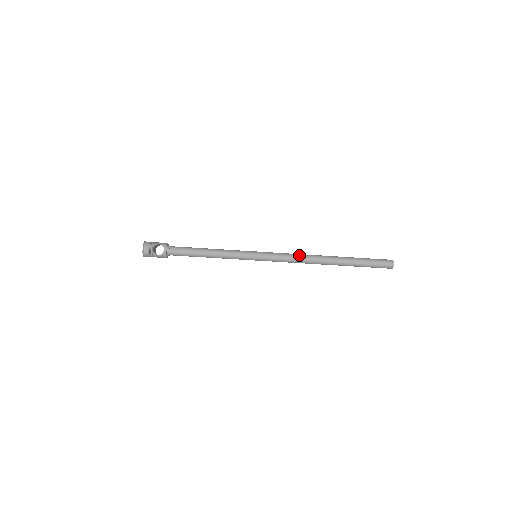
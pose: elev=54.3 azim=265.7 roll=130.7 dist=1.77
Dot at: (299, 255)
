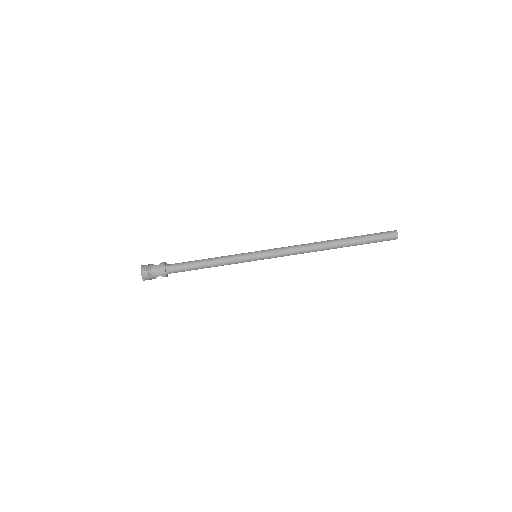
Dot at: occluded
